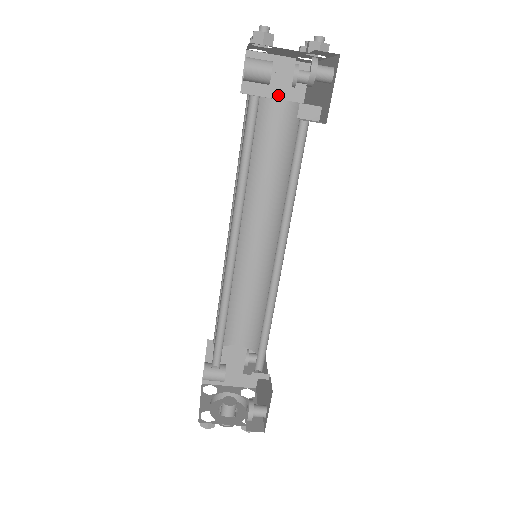
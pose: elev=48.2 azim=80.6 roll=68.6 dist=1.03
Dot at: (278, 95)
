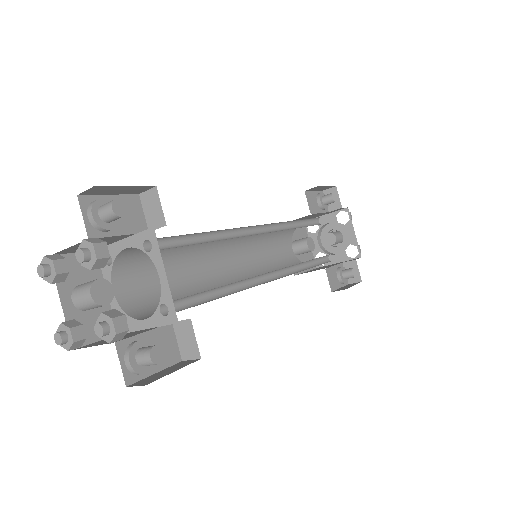
Dot at: (121, 238)
